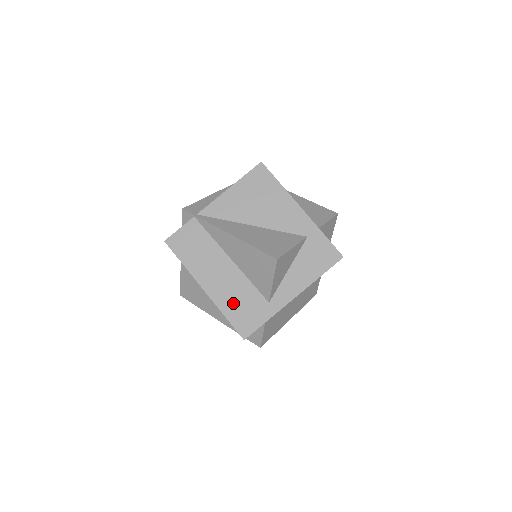
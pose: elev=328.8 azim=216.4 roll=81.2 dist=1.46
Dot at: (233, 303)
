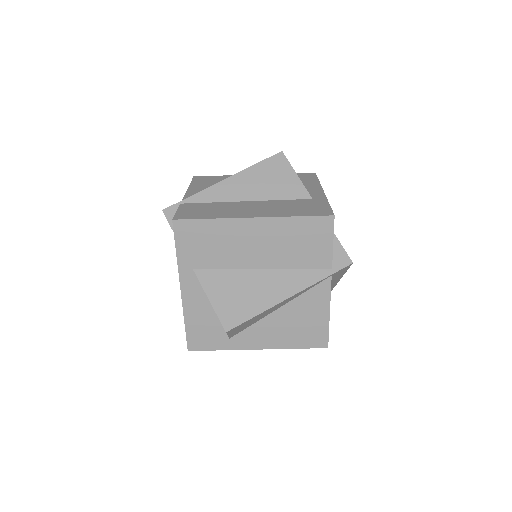
Dot at: (289, 210)
